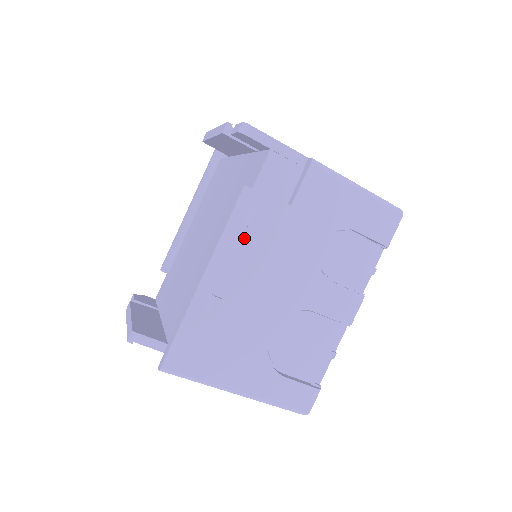
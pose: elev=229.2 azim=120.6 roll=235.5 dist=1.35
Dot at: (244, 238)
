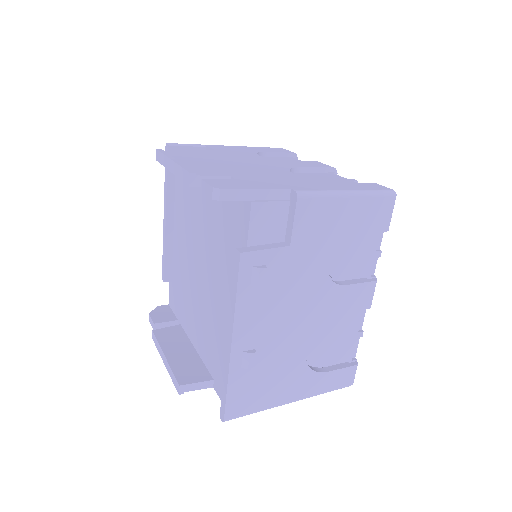
Dot at: (256, 295)
